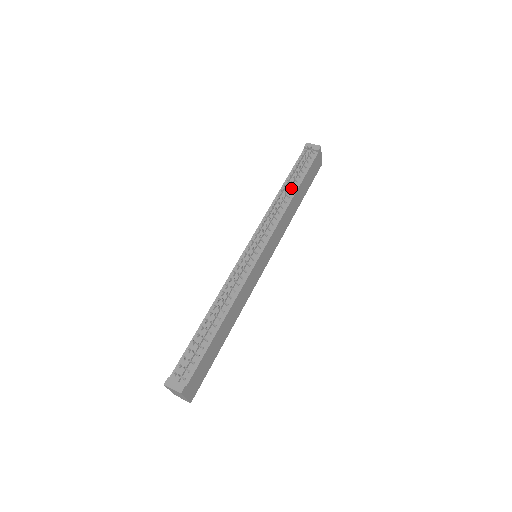
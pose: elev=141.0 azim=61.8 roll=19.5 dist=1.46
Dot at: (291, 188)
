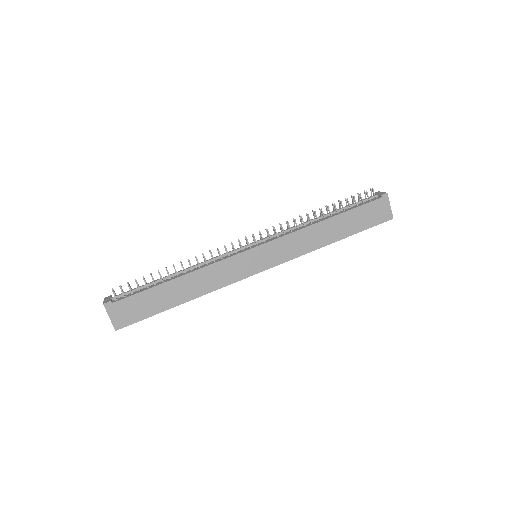
Dot at: (328, 216)
